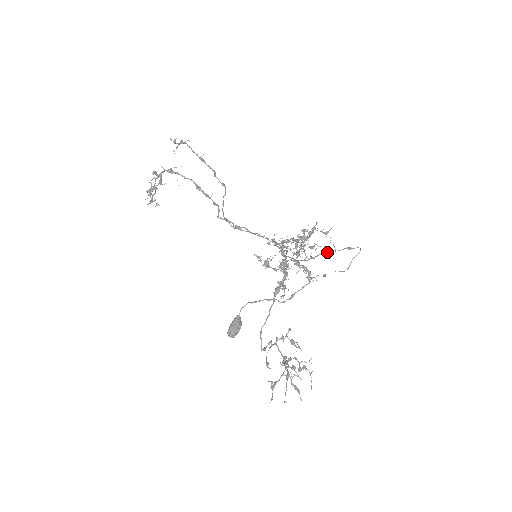
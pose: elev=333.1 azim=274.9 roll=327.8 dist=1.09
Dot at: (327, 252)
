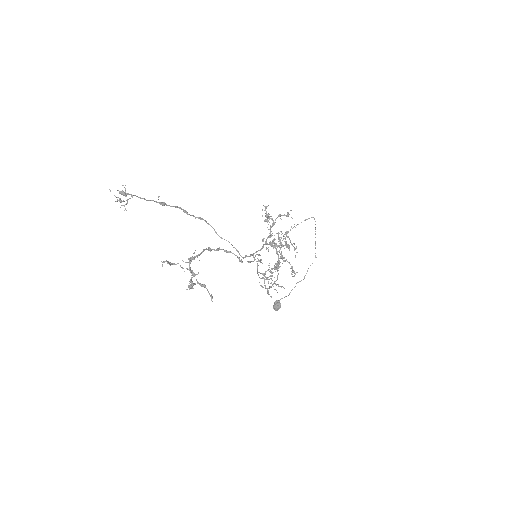
Dot at: occluded
